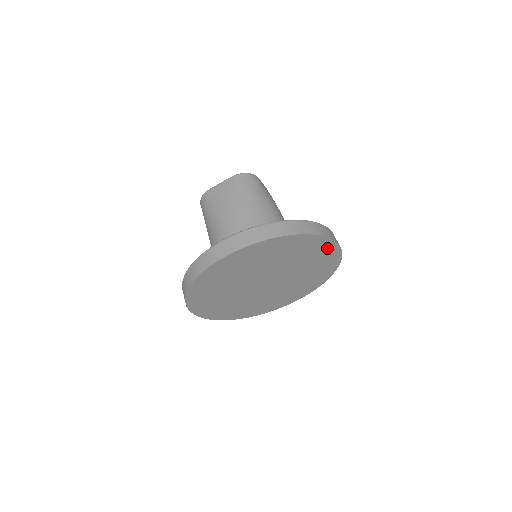
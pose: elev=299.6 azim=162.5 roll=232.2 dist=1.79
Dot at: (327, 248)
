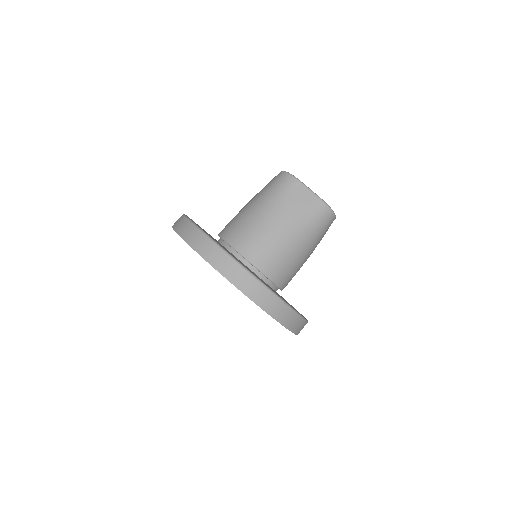
Dot at: occluded
